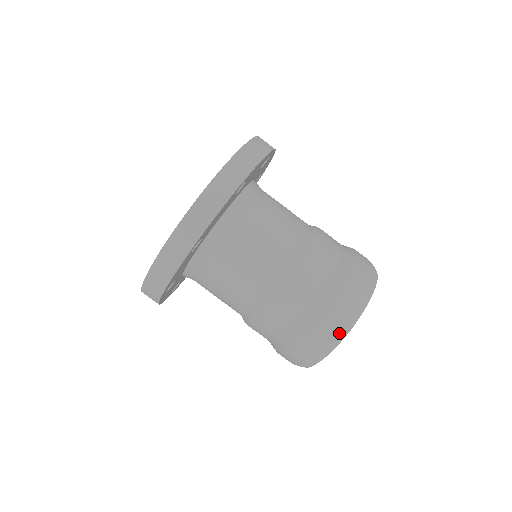
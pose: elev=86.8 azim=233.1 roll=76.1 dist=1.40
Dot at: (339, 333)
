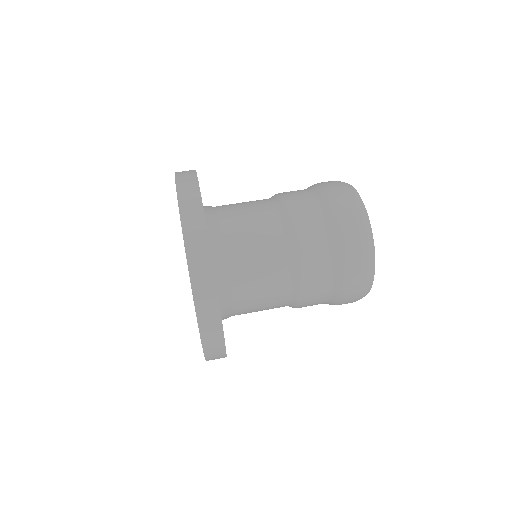
Dot at: (365, 230)
